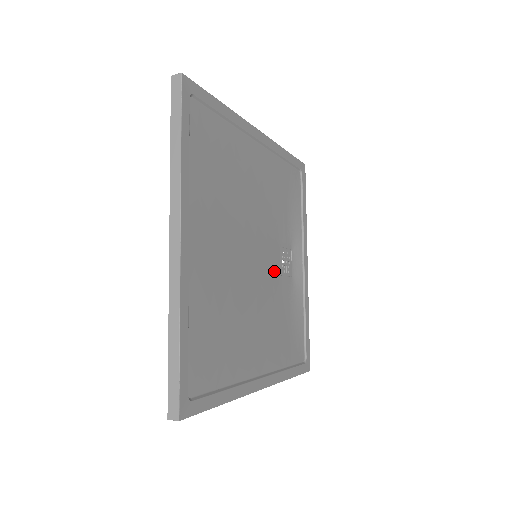
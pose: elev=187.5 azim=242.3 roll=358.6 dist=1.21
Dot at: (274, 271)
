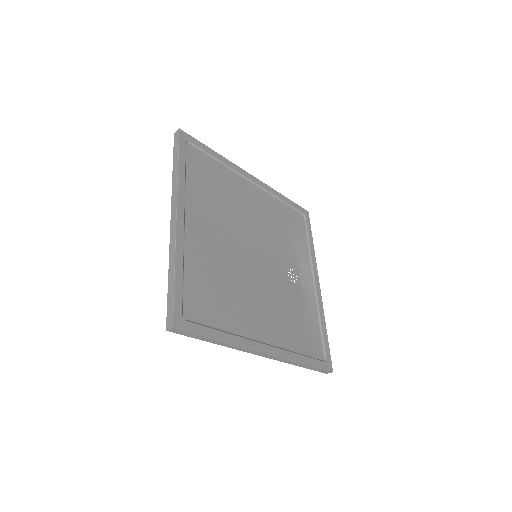
Dot at: (279, 275)
